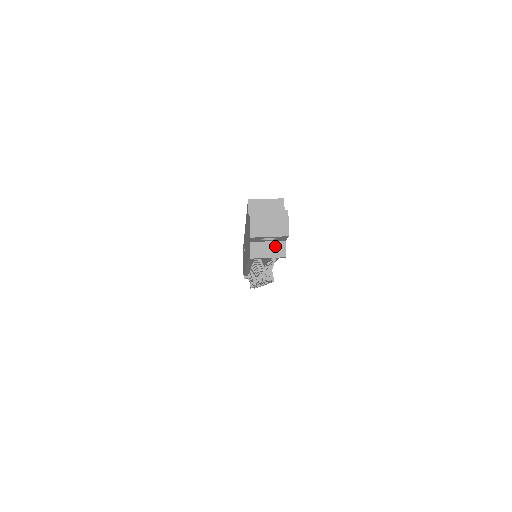
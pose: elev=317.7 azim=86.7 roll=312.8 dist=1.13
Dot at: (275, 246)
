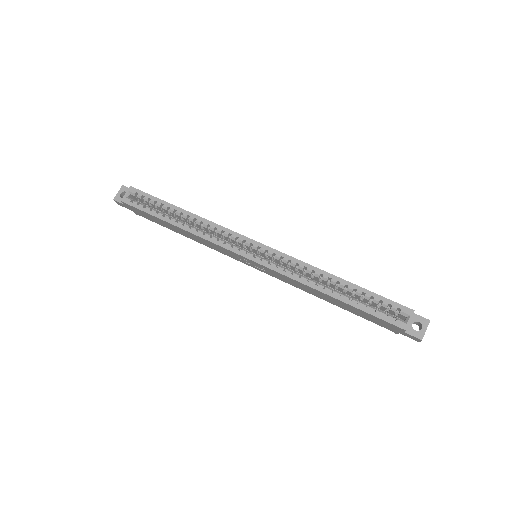
Dot at: occluded
